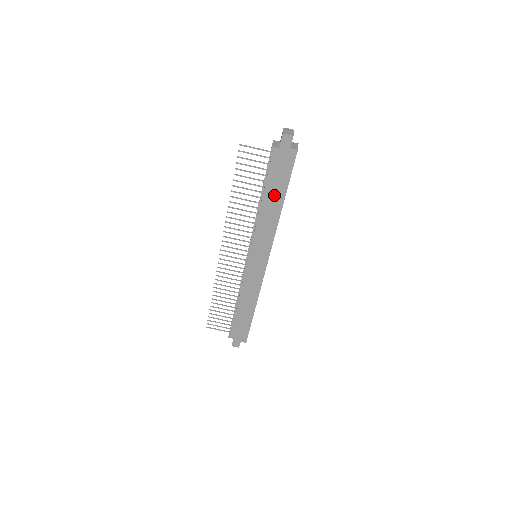
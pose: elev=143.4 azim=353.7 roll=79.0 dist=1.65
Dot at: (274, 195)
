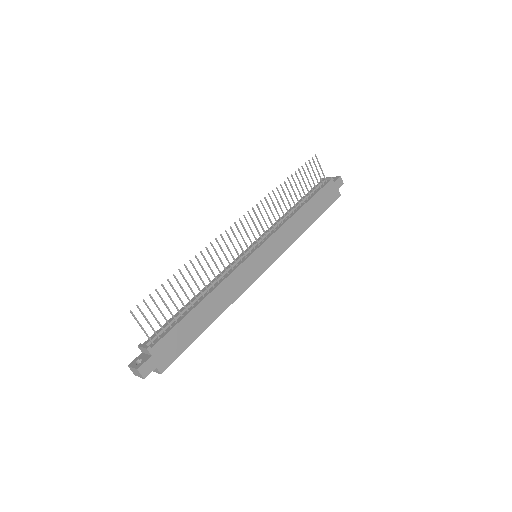
Dot at: (311, 211)
